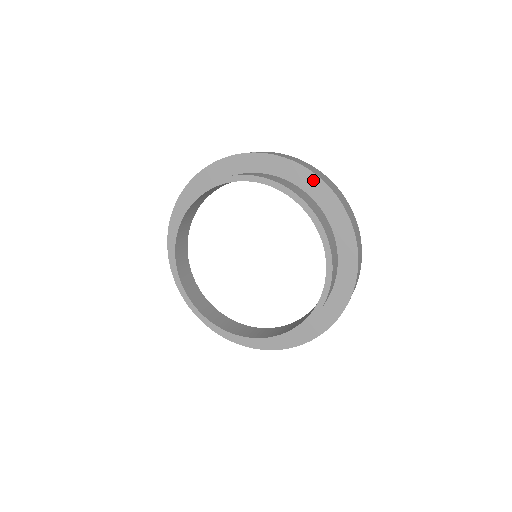
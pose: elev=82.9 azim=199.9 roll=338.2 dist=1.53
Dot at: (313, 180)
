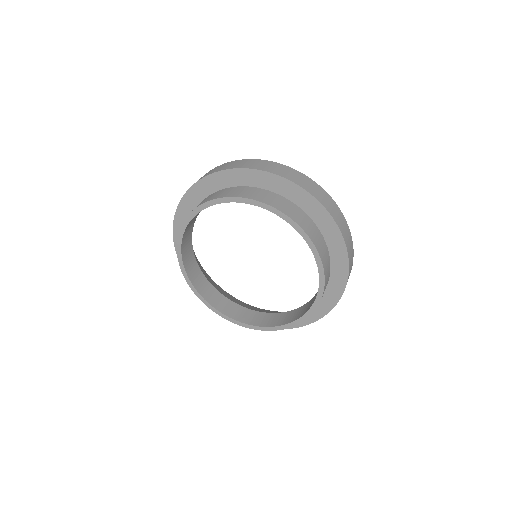
Dot at: (235, 174)
